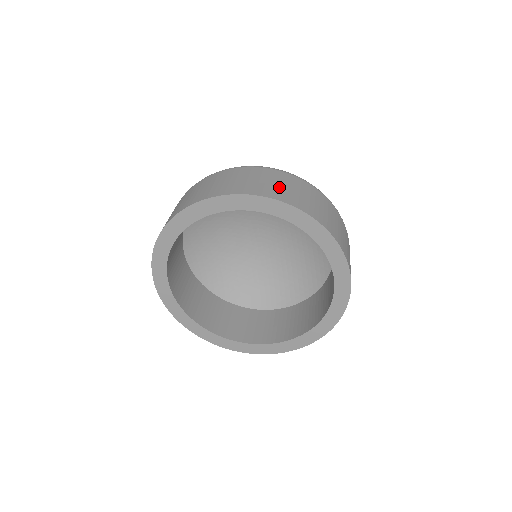
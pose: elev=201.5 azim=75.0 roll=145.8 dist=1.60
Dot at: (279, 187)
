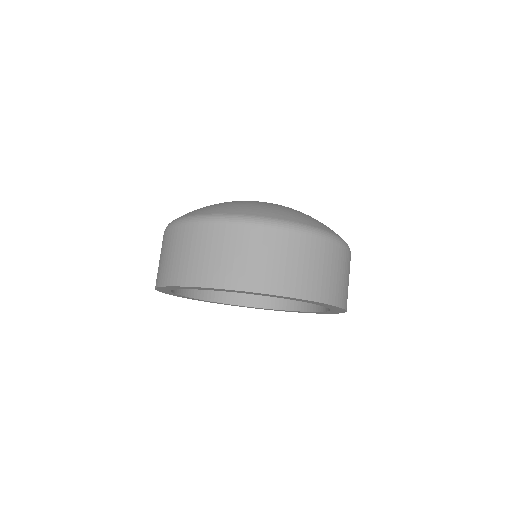
Dot at: (338, 281)
